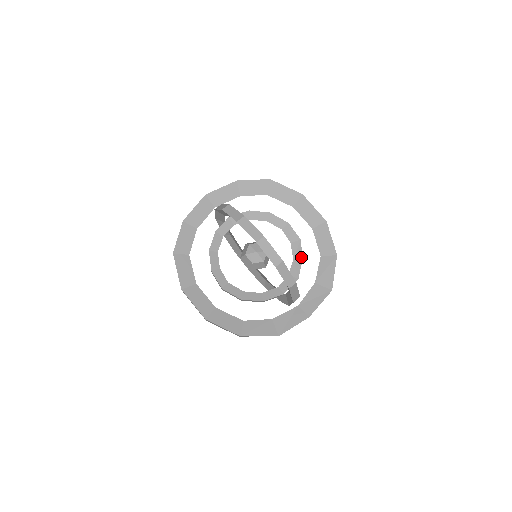
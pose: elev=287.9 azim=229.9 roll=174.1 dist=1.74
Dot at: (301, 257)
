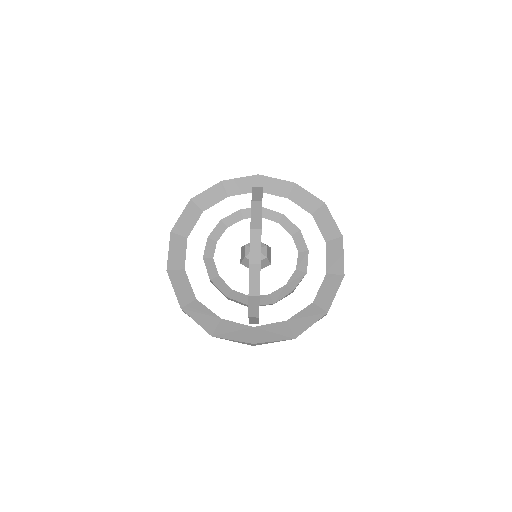
Dot at: (294, 288)
